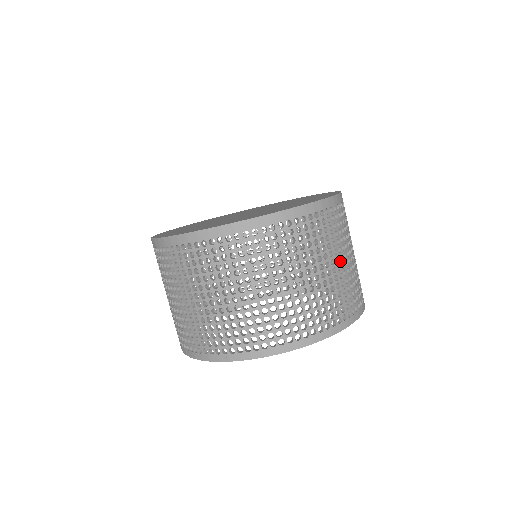
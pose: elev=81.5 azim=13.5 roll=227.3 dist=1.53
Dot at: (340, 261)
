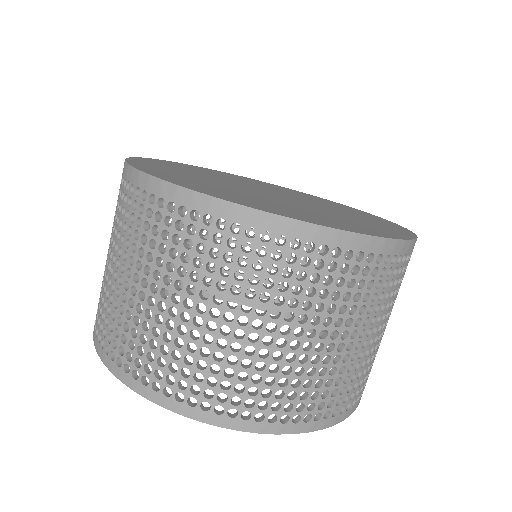
Dot at: (264, 330)
